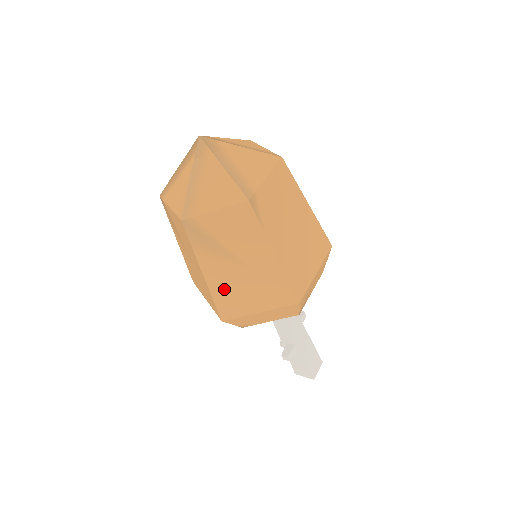
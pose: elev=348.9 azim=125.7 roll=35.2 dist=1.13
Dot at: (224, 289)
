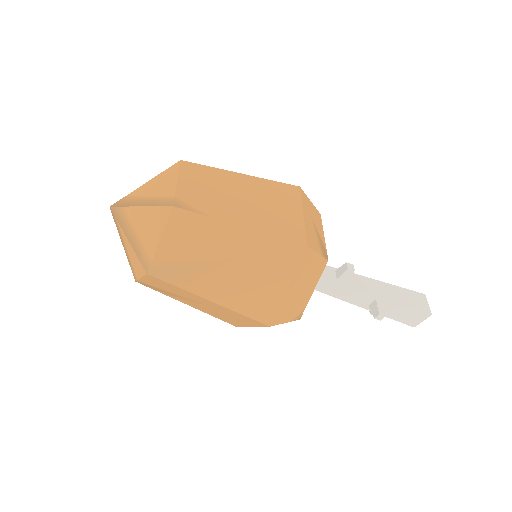
Dot at: (239, 297)
